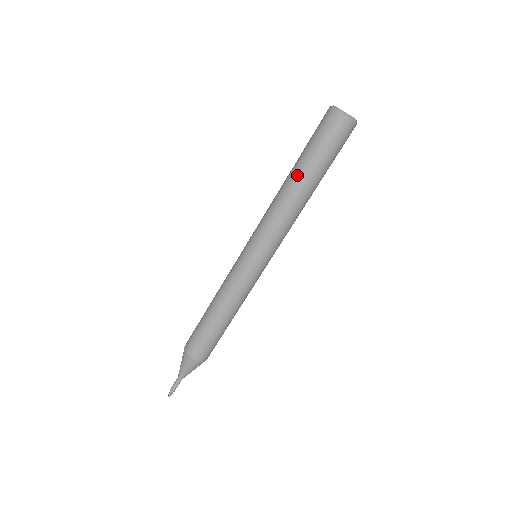
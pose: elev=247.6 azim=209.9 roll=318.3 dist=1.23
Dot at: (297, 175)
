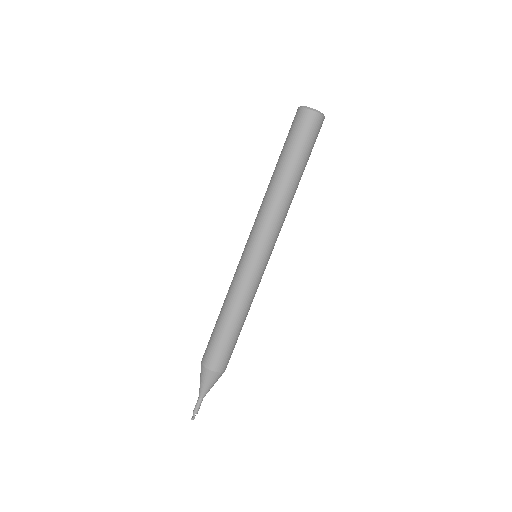
Dot at: (278, 170)
